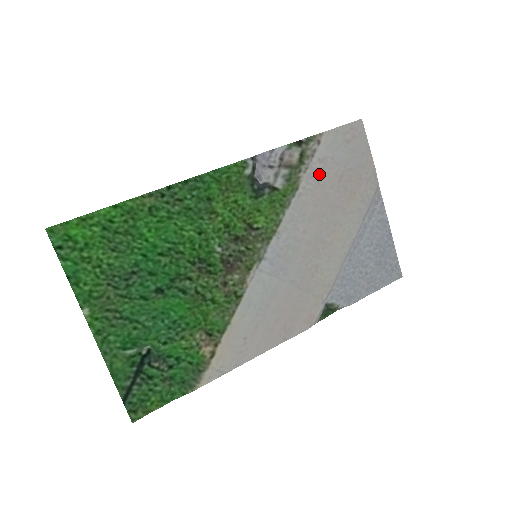
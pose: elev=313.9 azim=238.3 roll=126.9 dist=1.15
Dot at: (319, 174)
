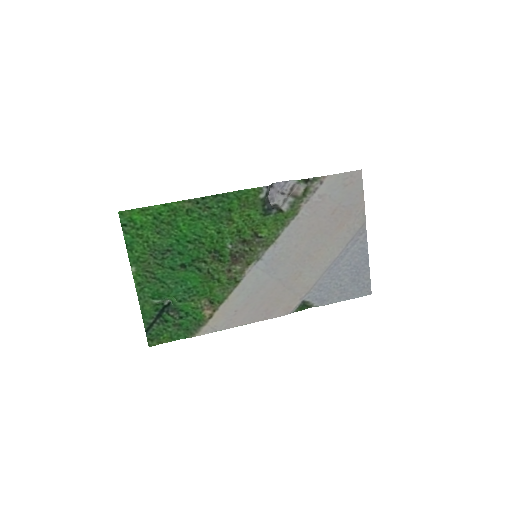
Dot at: (317, 206)
